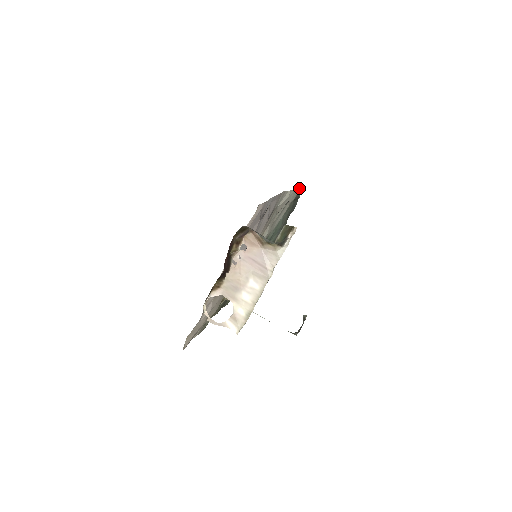
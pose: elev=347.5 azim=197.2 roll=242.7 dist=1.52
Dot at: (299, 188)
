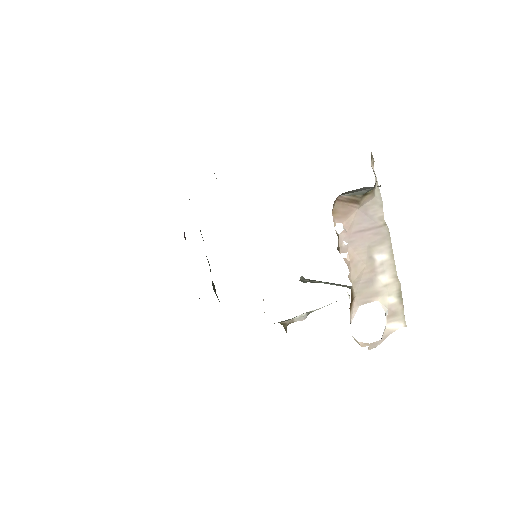
Dot at: occluded
